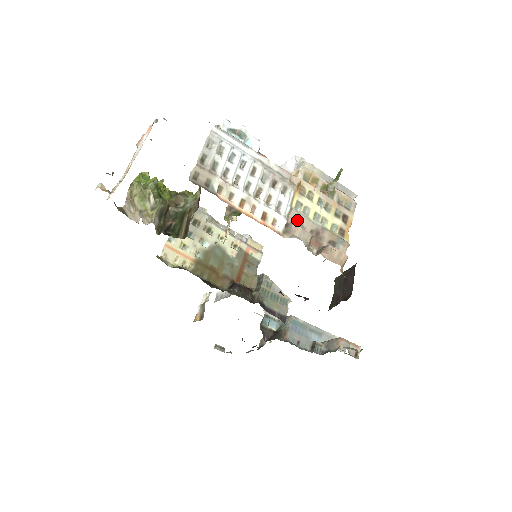
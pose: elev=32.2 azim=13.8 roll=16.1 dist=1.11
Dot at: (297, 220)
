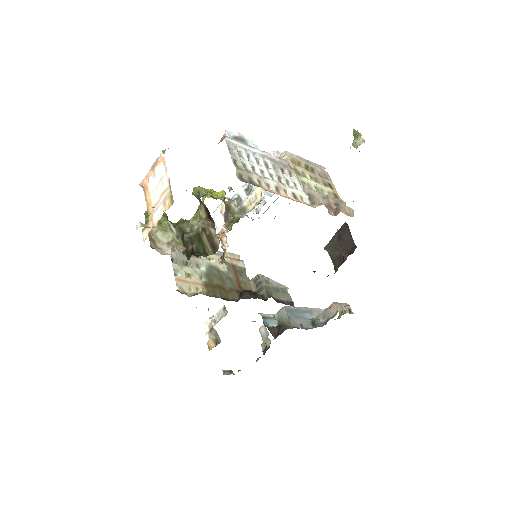
Dot at: (310, 194)
